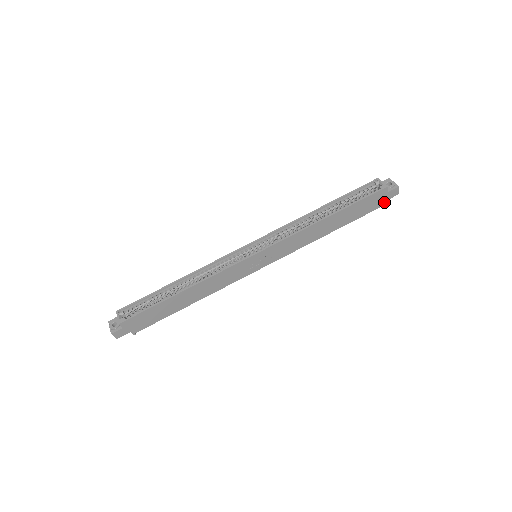
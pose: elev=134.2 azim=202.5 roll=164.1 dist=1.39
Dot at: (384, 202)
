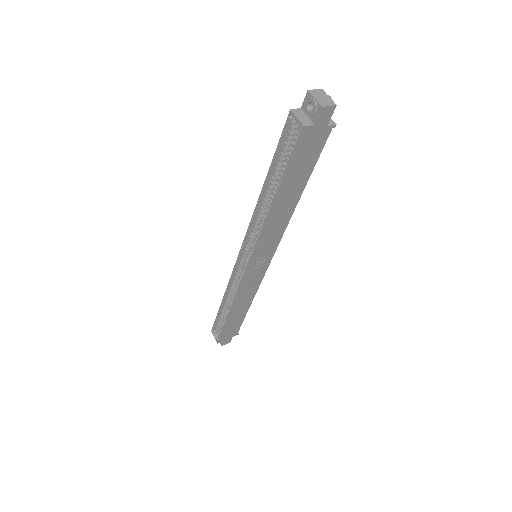
Dot at: (327, 128)
